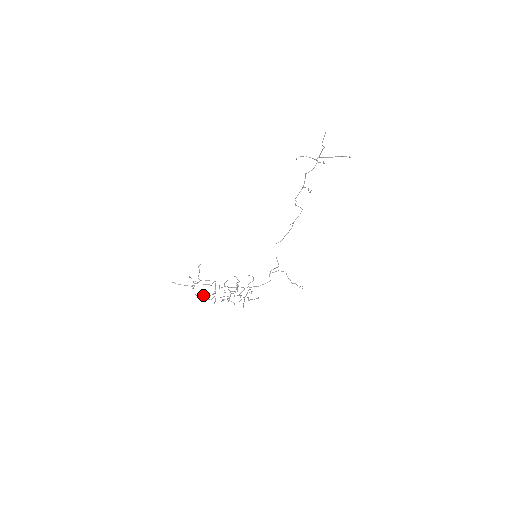
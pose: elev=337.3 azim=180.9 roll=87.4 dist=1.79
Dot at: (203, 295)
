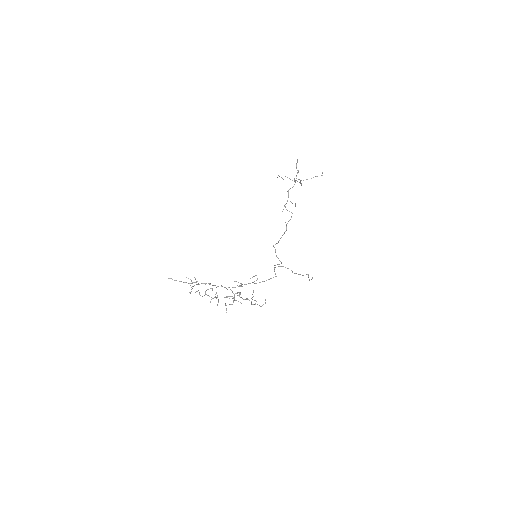
Dot at: (204, 295)
